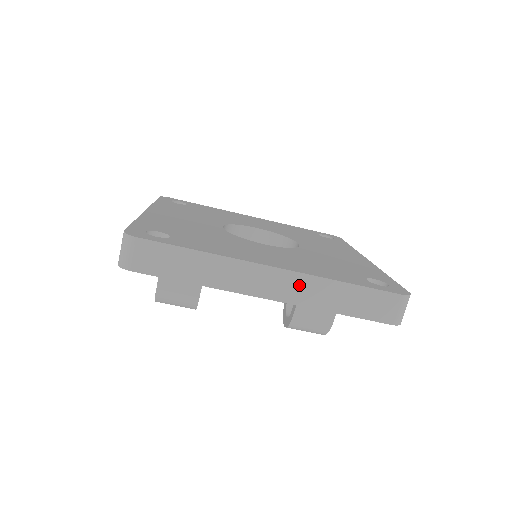
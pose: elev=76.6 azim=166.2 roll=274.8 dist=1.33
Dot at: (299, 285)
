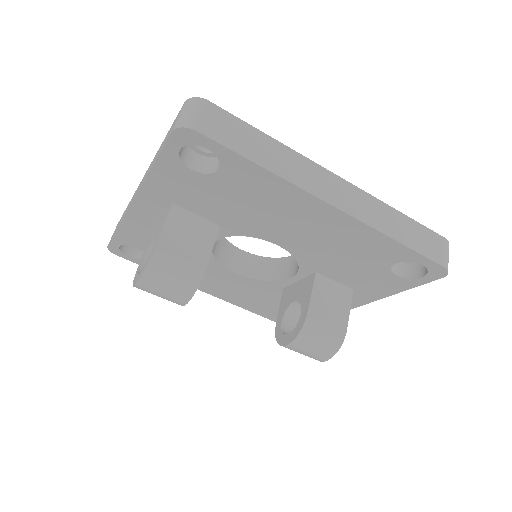
Dot at: (362, 201)
